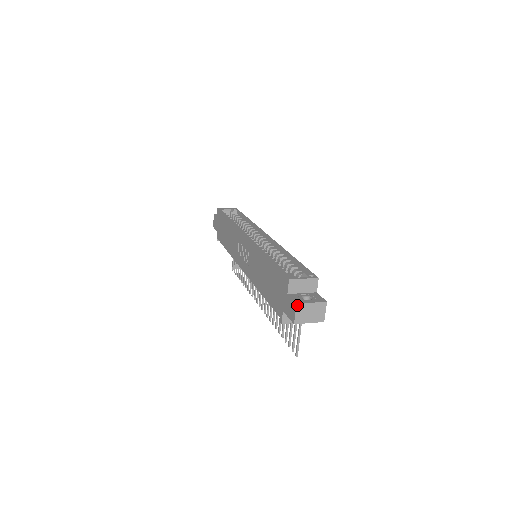
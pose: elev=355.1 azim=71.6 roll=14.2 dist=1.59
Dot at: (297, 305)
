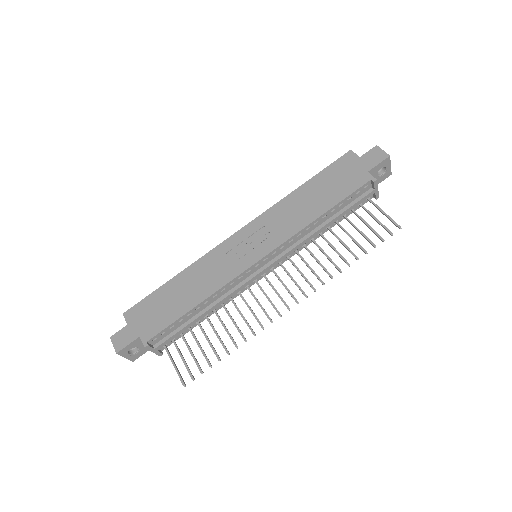
Dot at: (377, 146)
